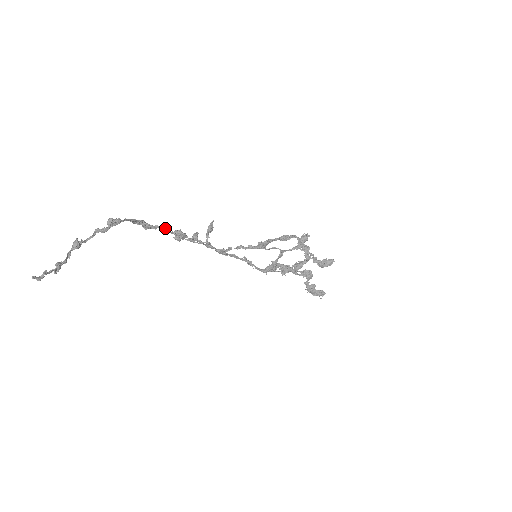
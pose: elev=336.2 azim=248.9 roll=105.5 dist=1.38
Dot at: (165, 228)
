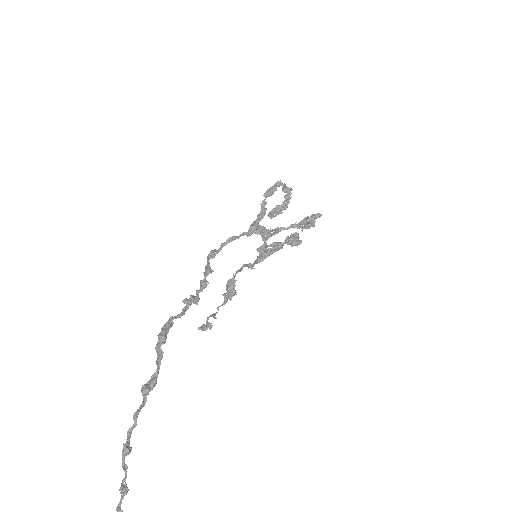
Dot at: (181, 315)
